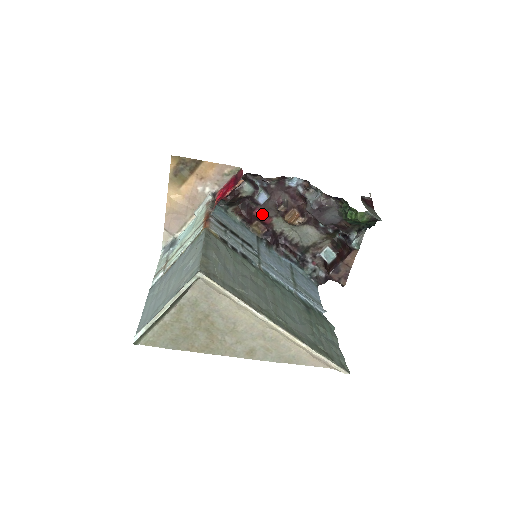
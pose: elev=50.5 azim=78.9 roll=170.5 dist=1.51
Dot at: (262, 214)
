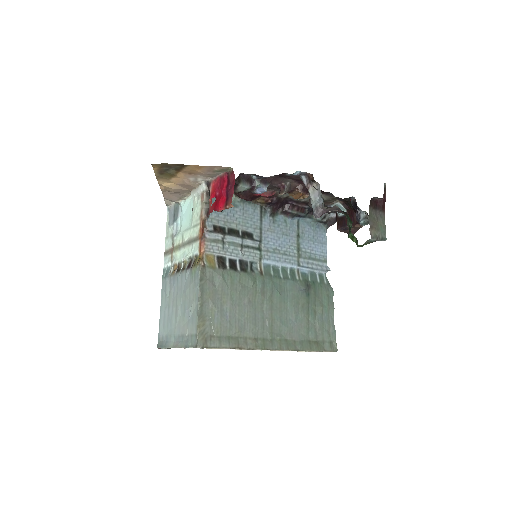
Dot at: (263, 193)
